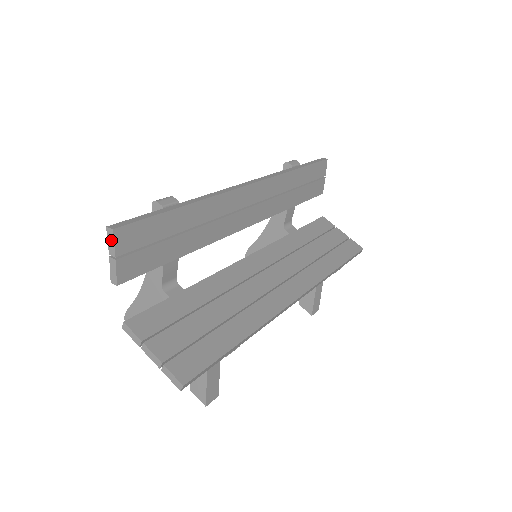
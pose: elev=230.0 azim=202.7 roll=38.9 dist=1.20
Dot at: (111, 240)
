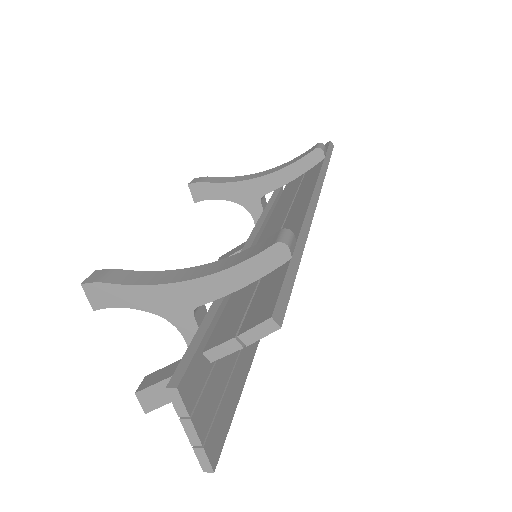
Dot at: (262, 332)
